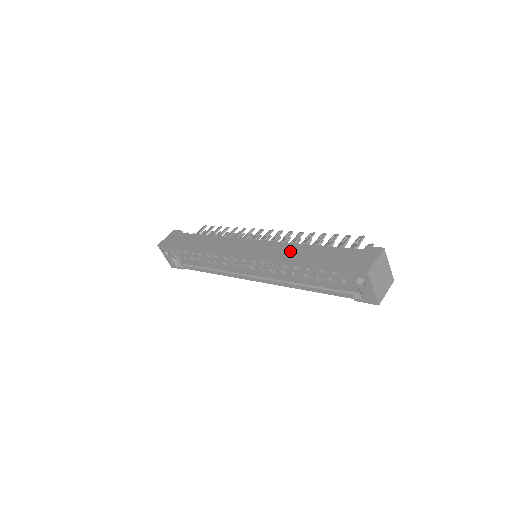
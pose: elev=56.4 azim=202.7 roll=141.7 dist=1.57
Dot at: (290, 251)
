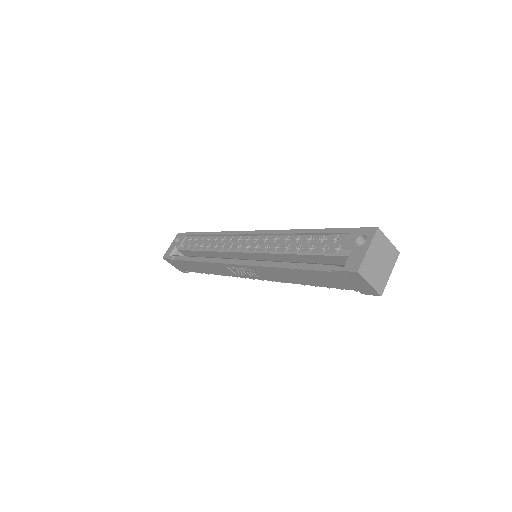
Dot at: occluded
